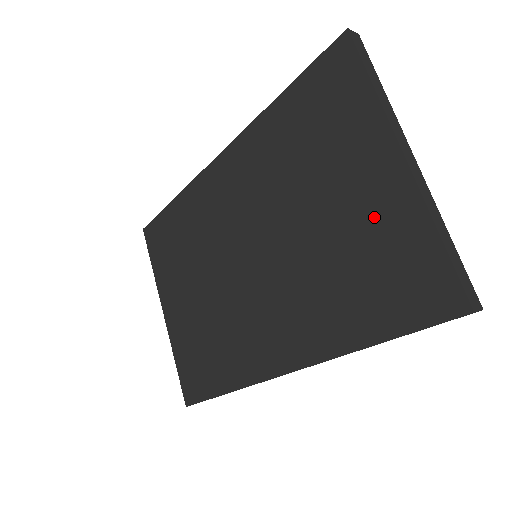
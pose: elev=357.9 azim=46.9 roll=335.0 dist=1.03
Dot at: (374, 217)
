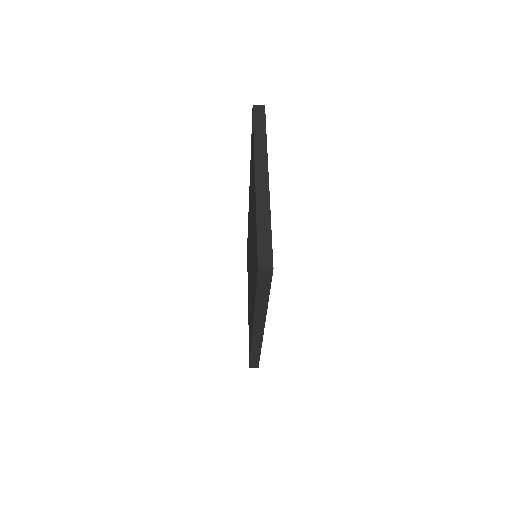
Dot at: (254, 218)
